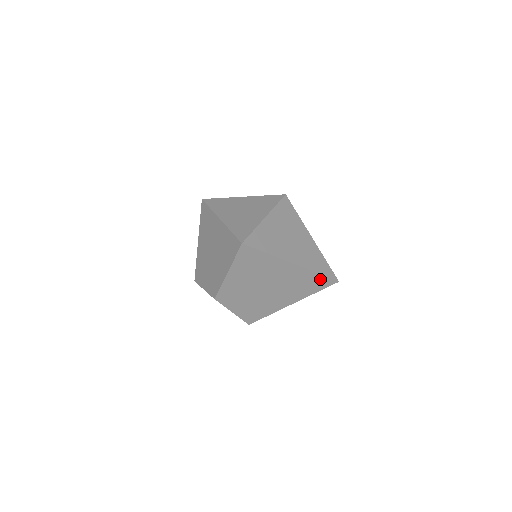
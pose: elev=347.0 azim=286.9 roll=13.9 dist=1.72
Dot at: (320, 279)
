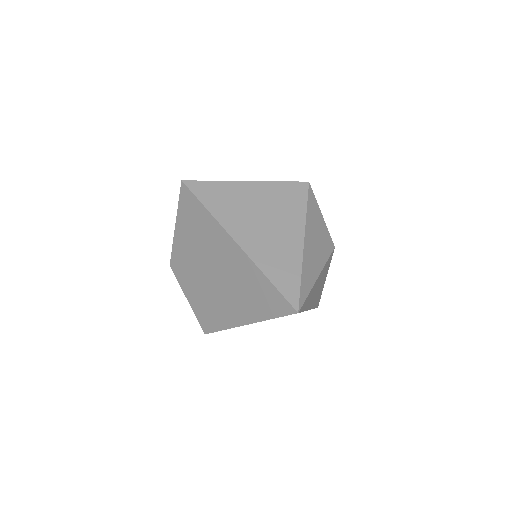
Dot at: (272, 292)
